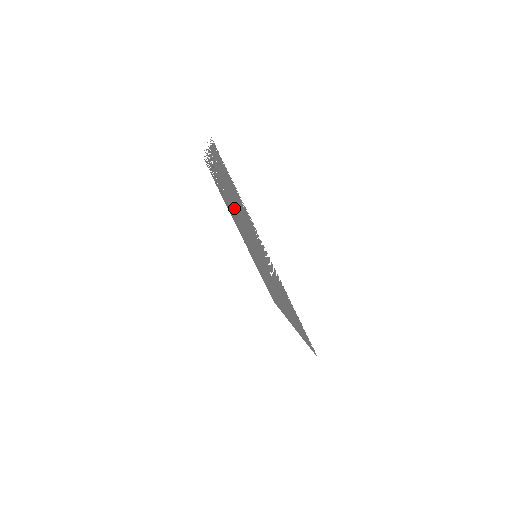
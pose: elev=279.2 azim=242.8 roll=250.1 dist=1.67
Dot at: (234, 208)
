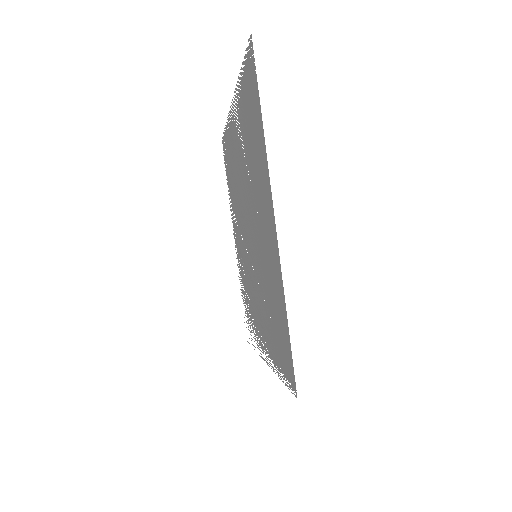
Dot at: occluded
